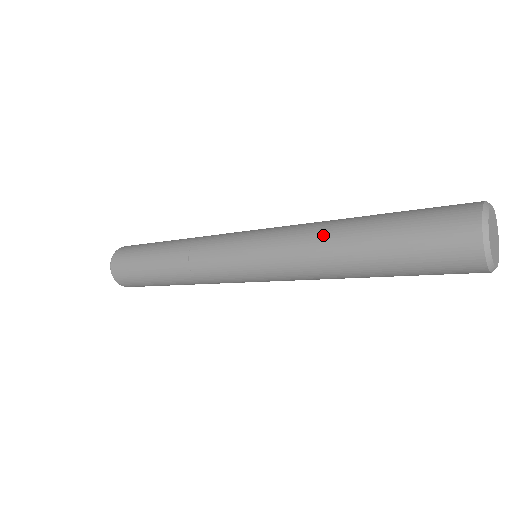
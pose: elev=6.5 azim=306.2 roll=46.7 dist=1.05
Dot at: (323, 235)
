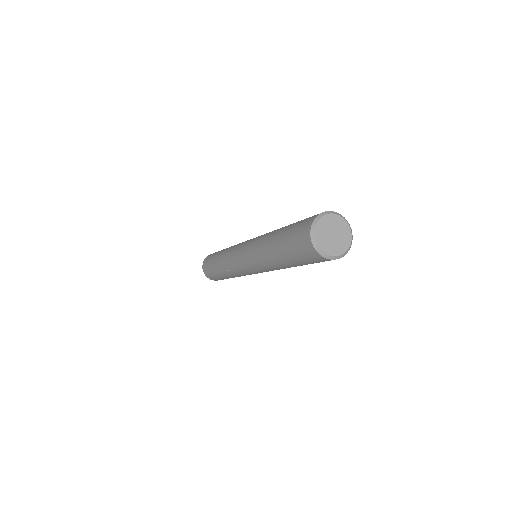
Dot at: (267, 260)
